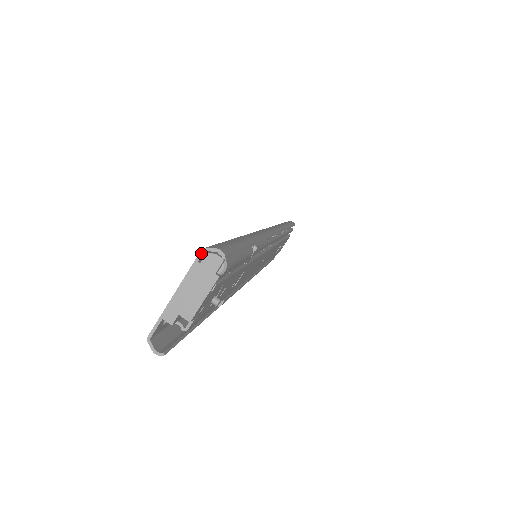
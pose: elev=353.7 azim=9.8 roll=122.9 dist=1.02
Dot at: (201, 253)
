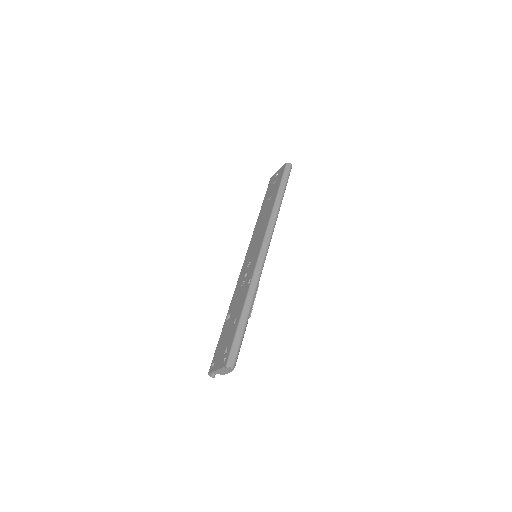
Dot at: (225, 367)
